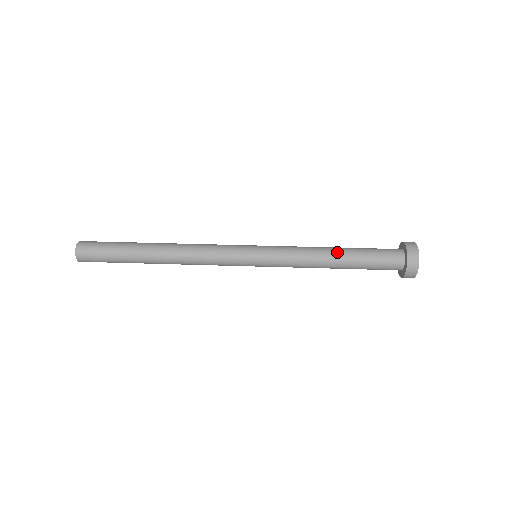
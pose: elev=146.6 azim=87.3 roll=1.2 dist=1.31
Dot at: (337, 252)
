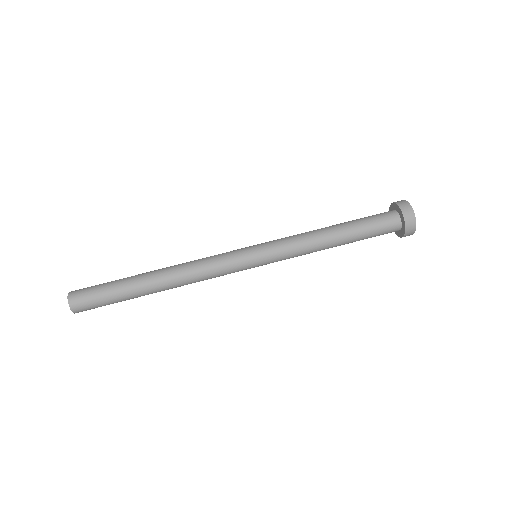
Dot at: (334, 229)
